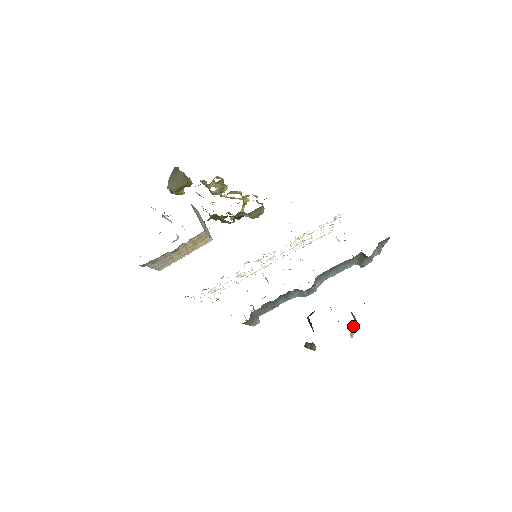
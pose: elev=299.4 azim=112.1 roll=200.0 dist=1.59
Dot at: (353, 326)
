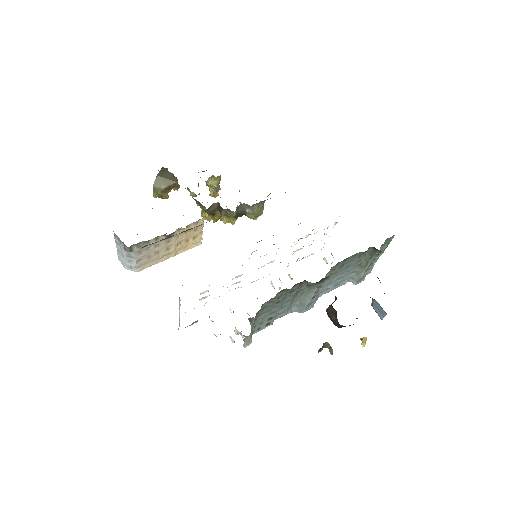
Dot at: (360, 338)
